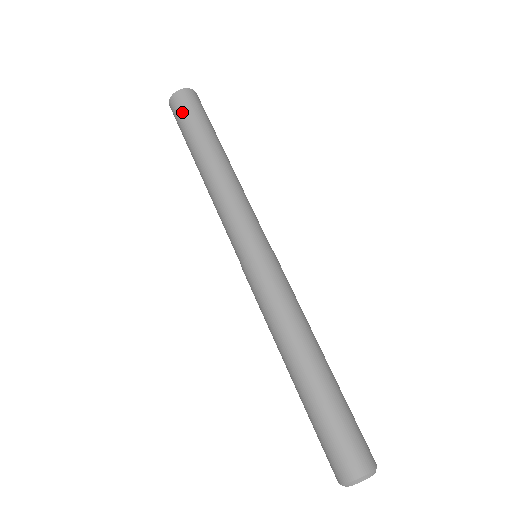
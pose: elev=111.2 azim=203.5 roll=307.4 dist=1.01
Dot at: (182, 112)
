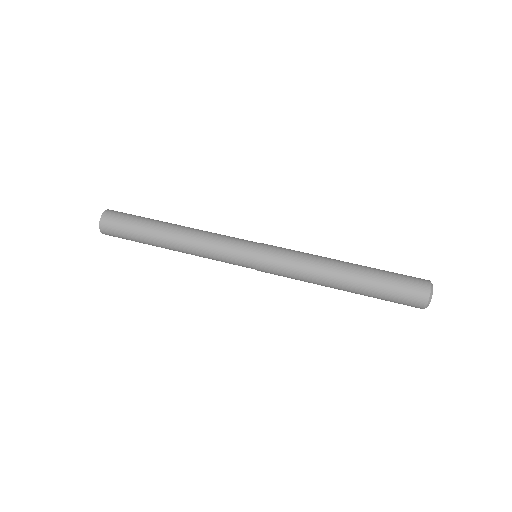
Dot at: (121, 220)
